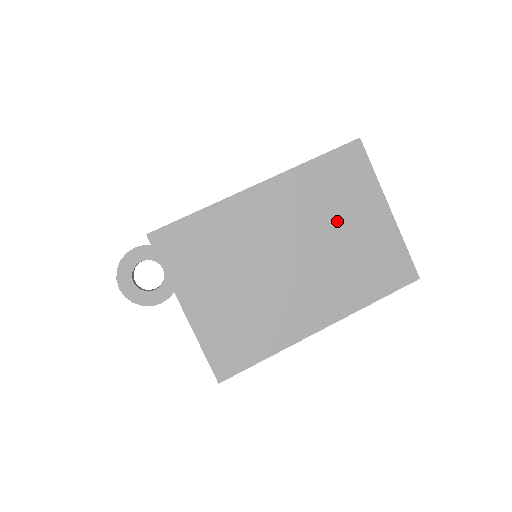
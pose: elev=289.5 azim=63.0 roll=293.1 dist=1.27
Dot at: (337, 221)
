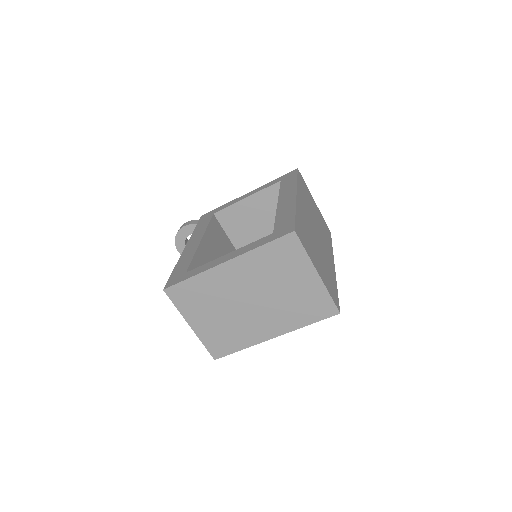
Dot at: (280, 281)
